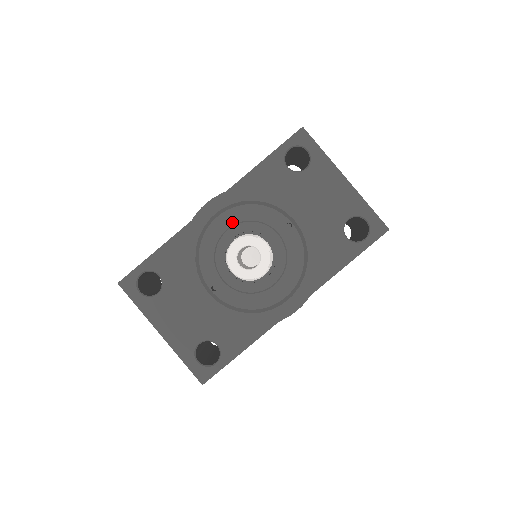
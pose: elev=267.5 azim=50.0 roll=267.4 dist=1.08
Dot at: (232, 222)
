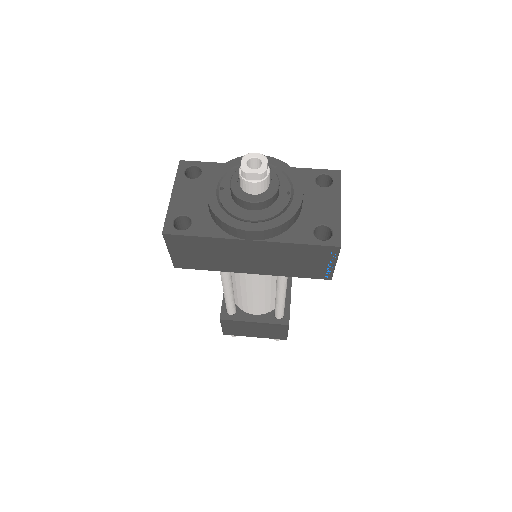
Dot at: occluded
